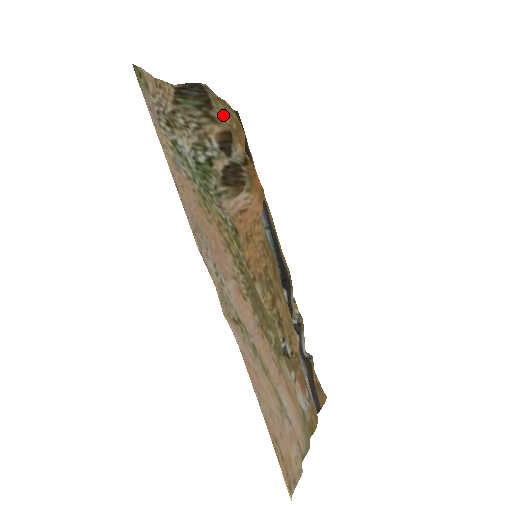
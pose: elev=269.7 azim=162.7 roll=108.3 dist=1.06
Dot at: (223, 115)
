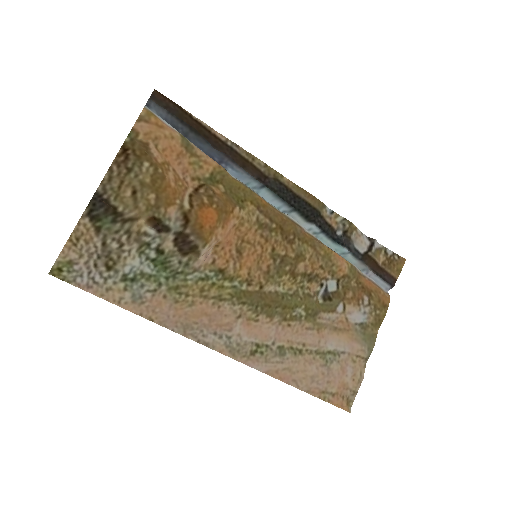
Dot at: (135, 207)
